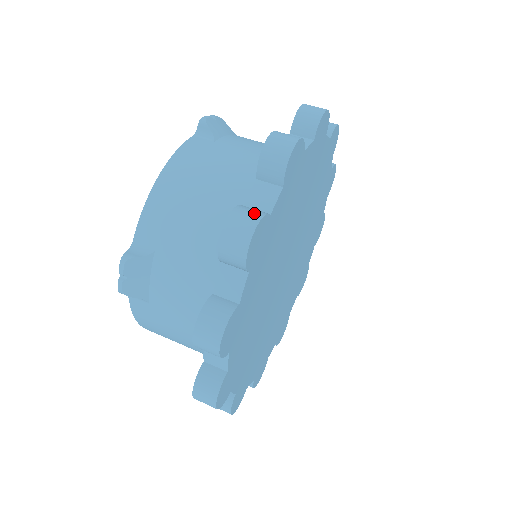
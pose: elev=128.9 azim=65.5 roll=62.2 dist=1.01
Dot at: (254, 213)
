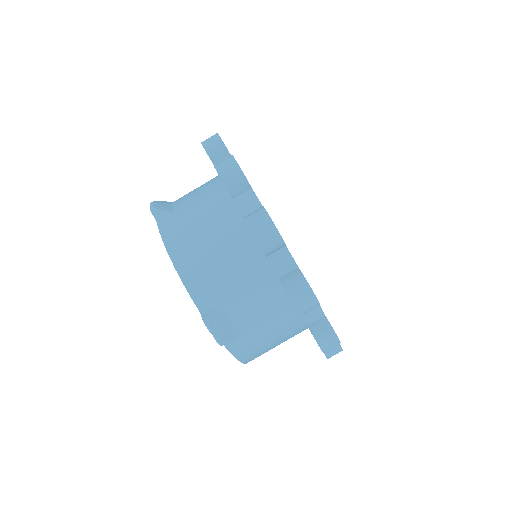
Dot at: (258, 212)
